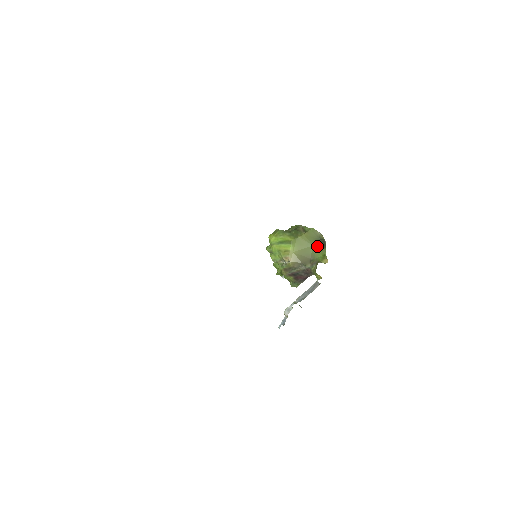
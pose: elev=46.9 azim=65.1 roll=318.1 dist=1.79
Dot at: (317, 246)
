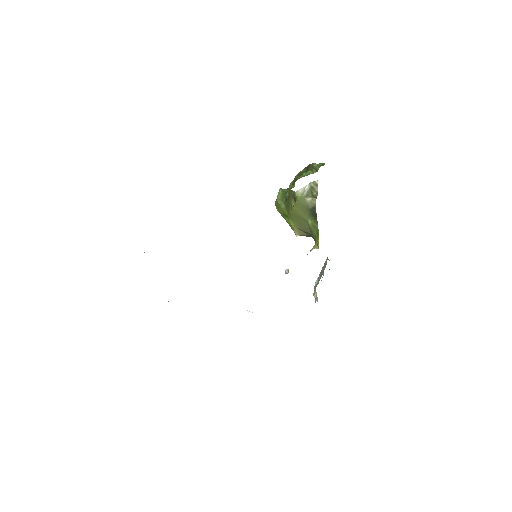
Dot at: (309, 220)
